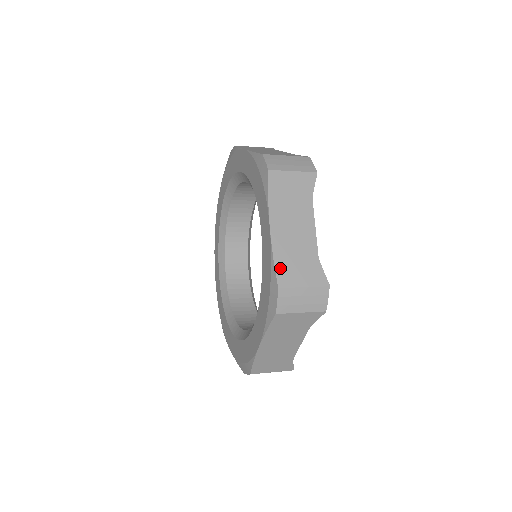
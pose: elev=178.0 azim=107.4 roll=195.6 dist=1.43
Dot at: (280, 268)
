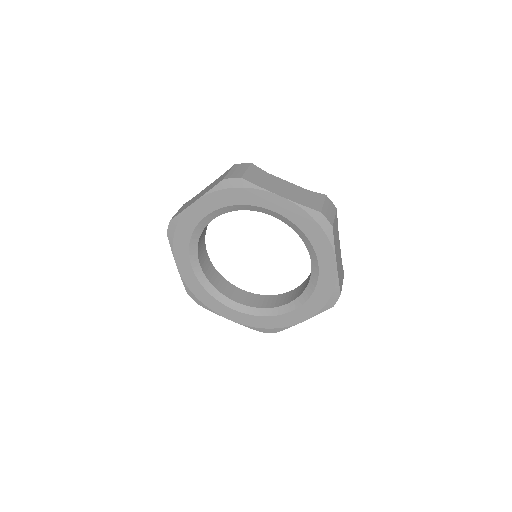
Dot at: (340, 283)
